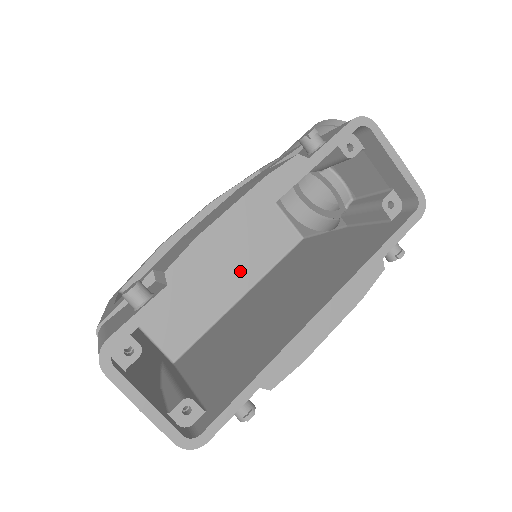
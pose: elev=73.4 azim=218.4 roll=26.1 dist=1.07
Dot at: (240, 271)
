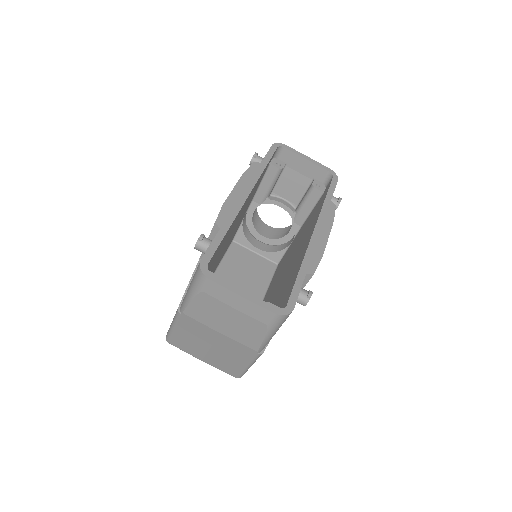
Dot at: occluded
